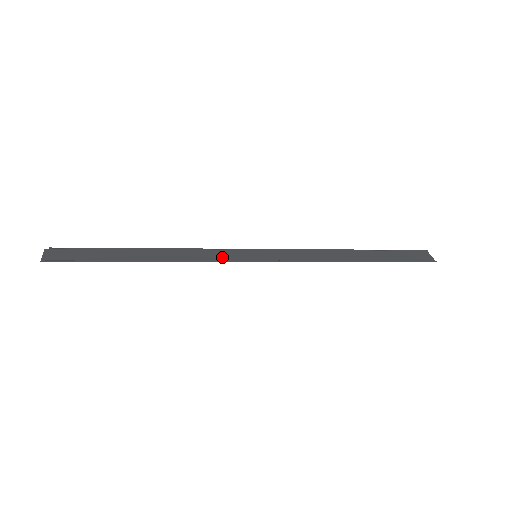
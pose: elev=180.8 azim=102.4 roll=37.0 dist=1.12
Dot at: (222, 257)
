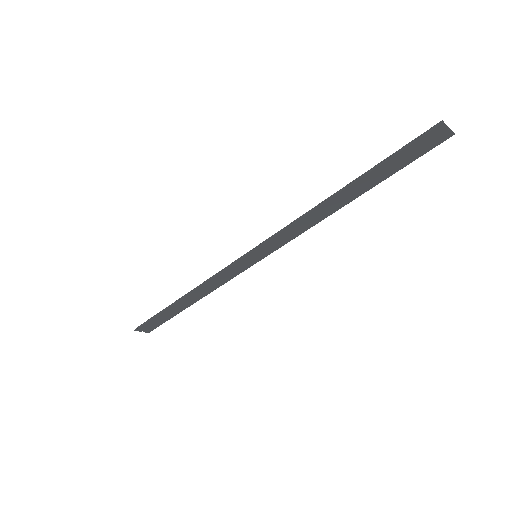
Dot at: (230, 271)
